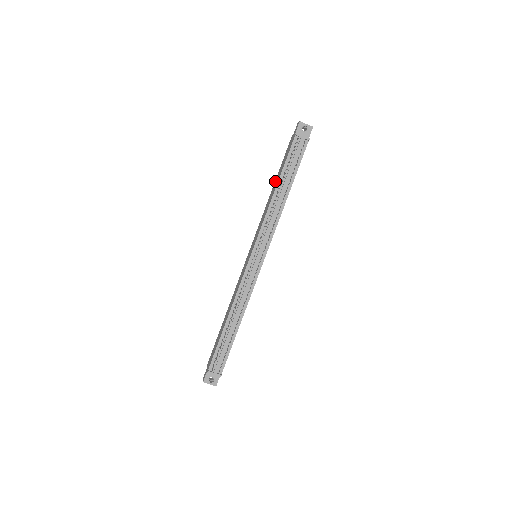
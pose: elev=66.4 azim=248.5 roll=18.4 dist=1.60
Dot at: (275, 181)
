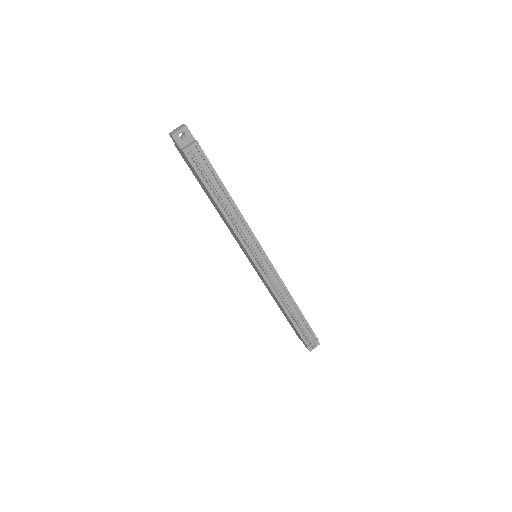
Dot at: (206, 194)
